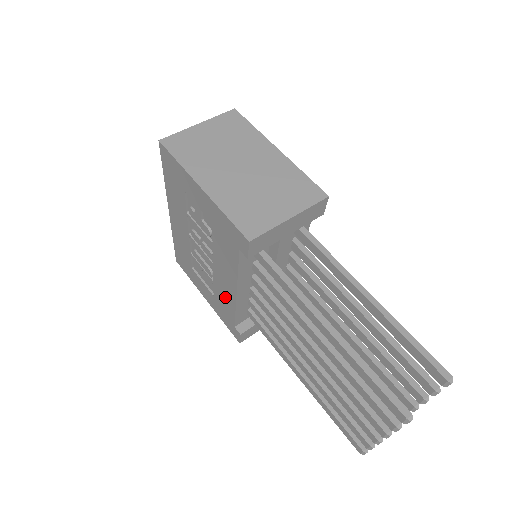
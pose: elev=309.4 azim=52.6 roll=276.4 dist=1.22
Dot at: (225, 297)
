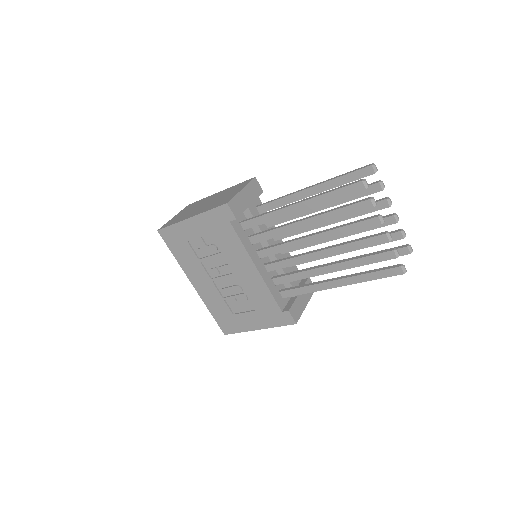
Dot at: (258, 291)
